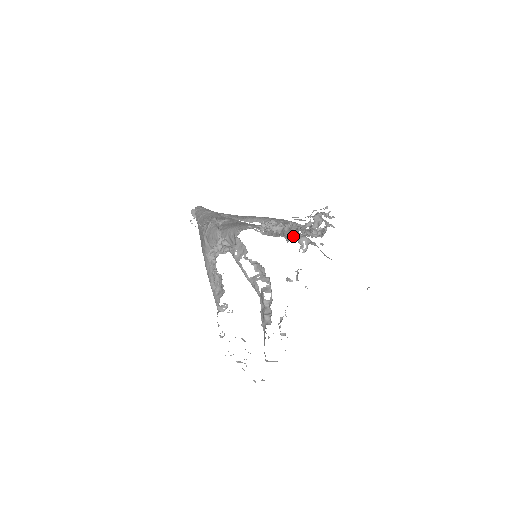
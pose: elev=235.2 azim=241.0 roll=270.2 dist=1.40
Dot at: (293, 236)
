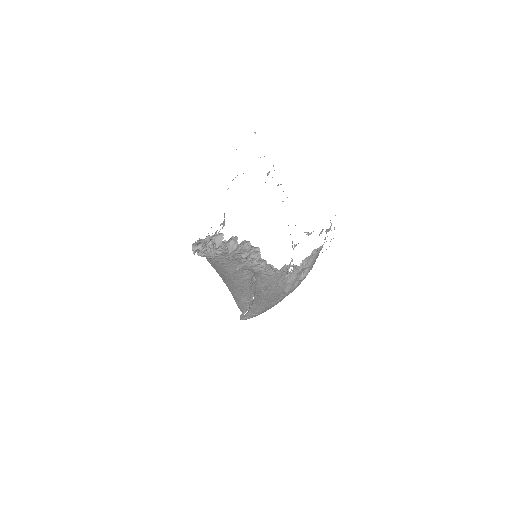
Dot at: occluded
